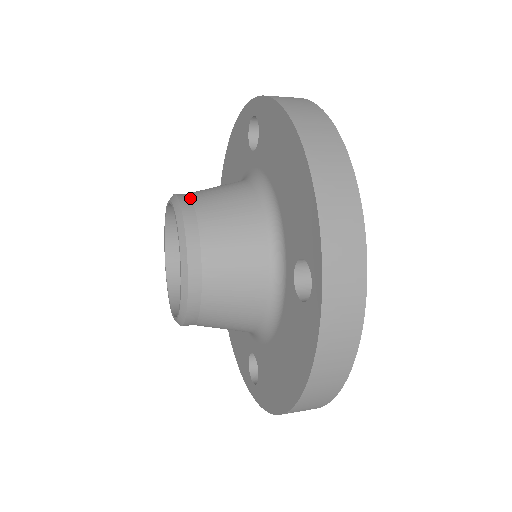
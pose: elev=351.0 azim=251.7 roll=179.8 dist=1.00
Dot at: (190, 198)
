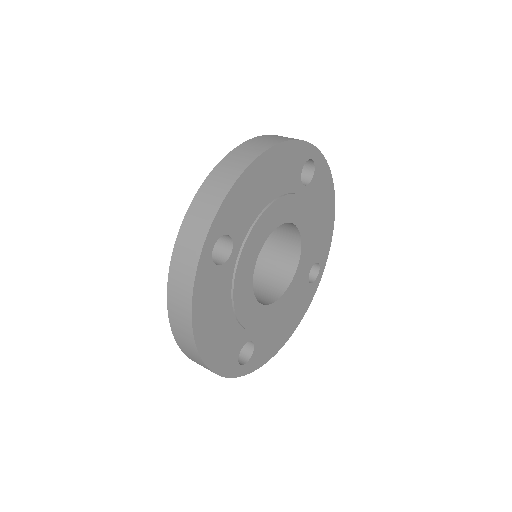
Dot at: occluded
